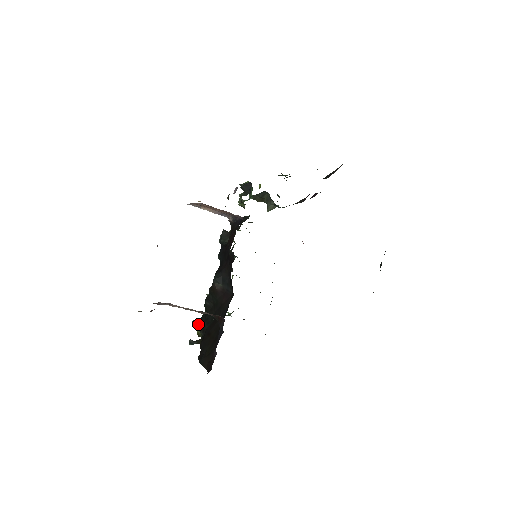
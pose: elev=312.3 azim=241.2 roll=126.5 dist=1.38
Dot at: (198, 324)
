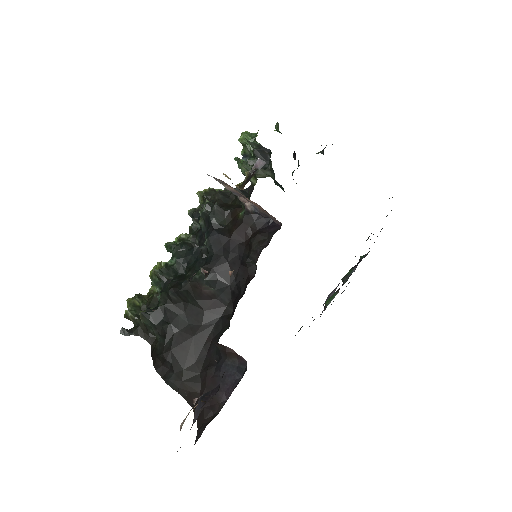
Dot at: (151, 319)
